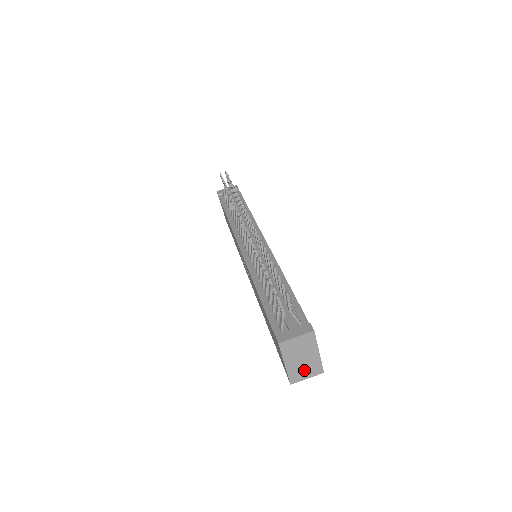
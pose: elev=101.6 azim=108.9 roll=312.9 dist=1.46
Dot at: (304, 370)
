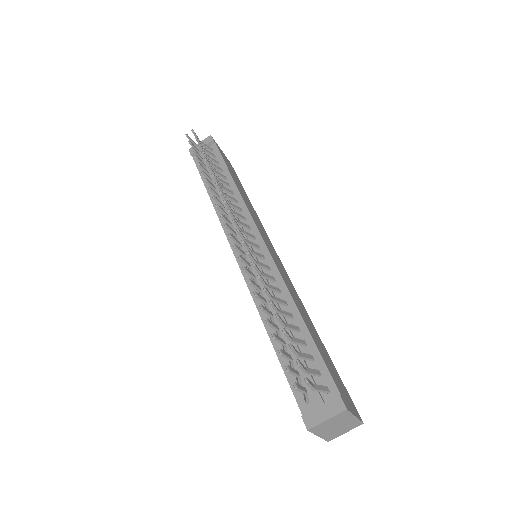
Dot at: (341, 430)
